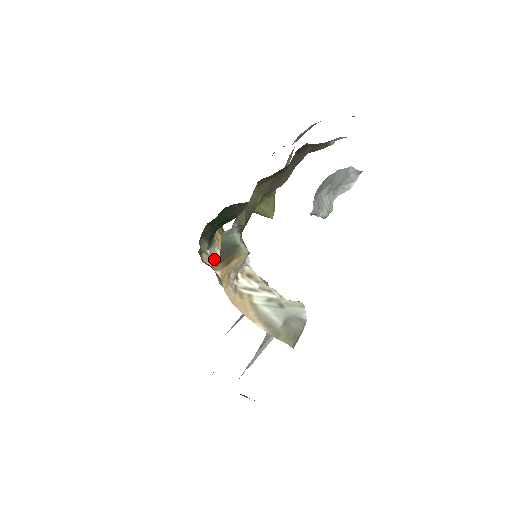
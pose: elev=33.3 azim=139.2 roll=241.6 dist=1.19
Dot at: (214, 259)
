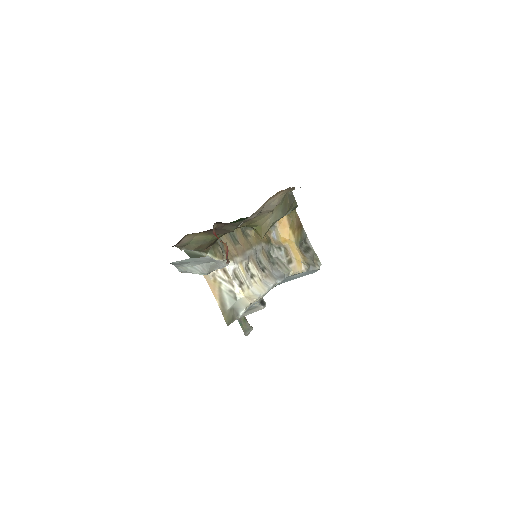
Dot at: (273, 235)
